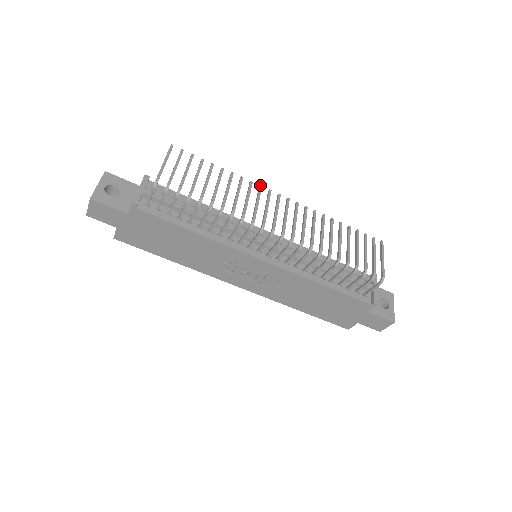
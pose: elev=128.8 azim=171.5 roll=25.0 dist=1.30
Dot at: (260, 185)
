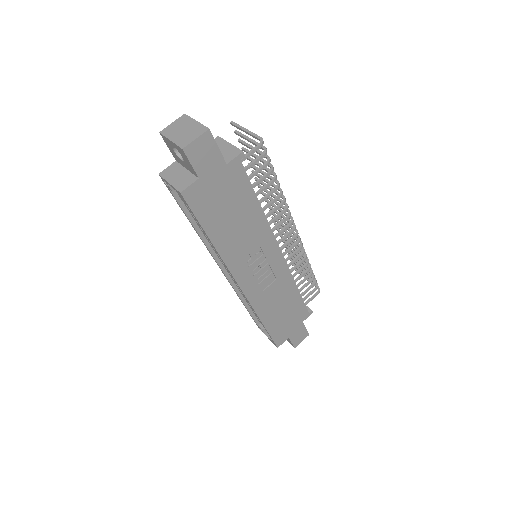
Dot at: occluded
